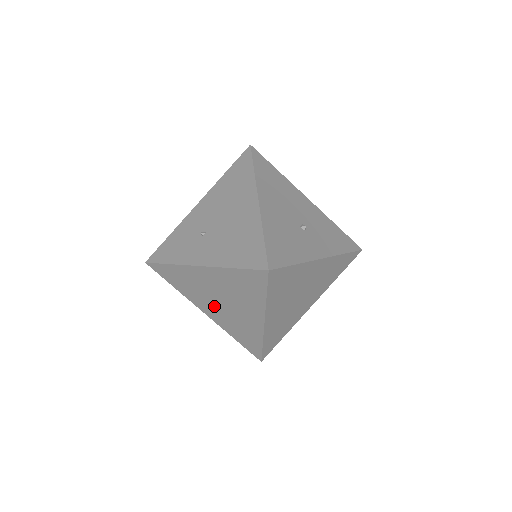
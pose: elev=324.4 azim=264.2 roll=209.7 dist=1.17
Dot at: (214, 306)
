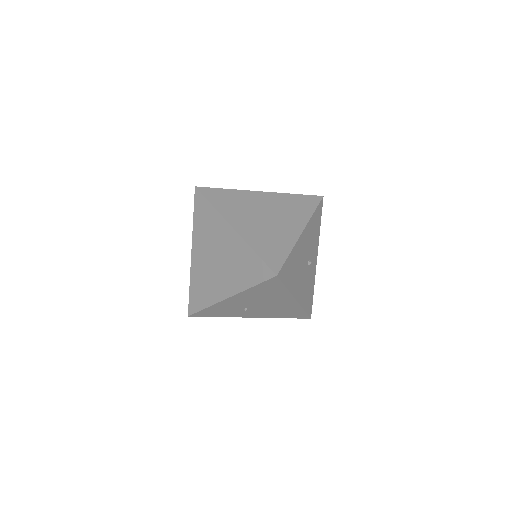
Dot at: occluded
